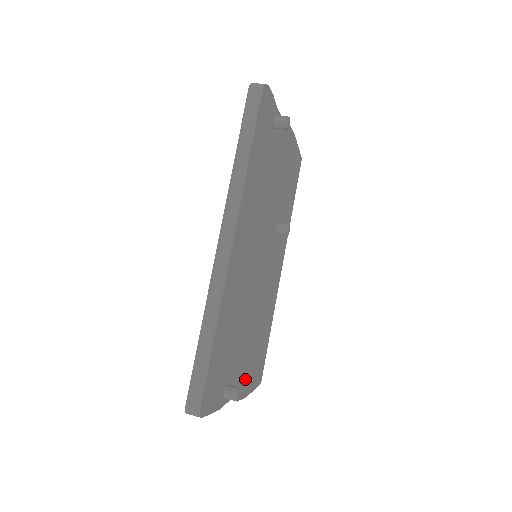
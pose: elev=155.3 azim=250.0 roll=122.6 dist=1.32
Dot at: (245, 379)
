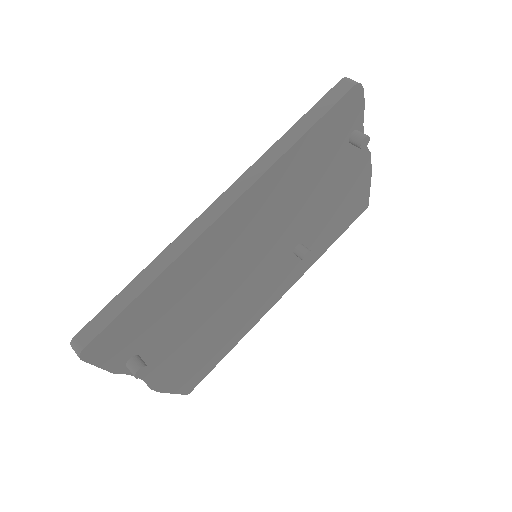
Dot at: (168, 371)
